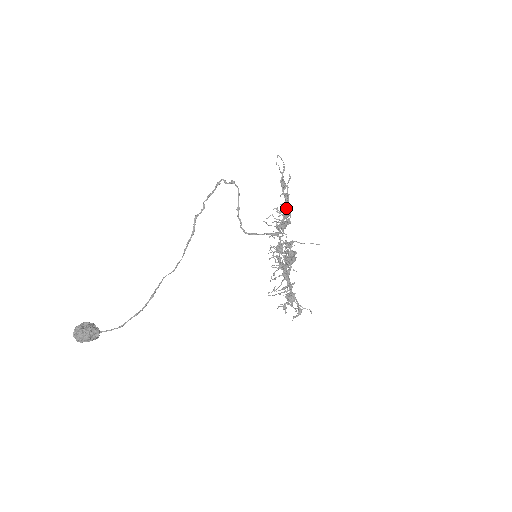
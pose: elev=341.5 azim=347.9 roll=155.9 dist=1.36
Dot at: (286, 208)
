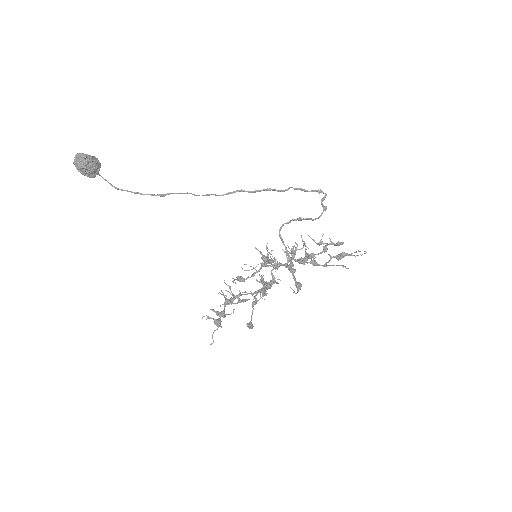
Dot at: (317, 265)
